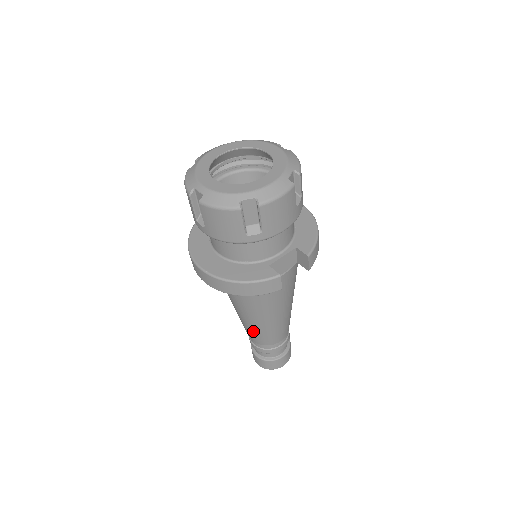
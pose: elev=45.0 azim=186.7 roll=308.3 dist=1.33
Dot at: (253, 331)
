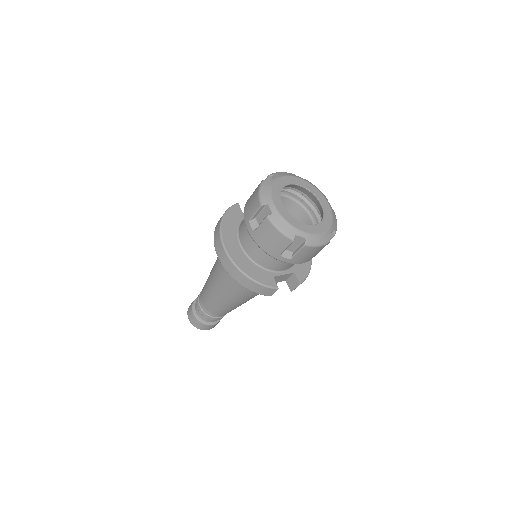
Dot at: (212, 301)
